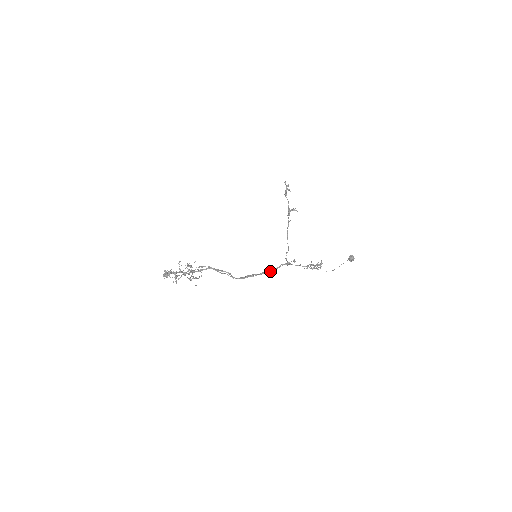
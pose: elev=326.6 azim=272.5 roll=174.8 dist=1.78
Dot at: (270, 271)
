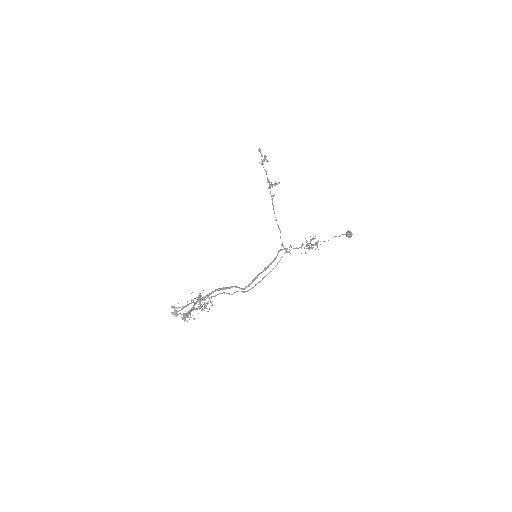
Dot at: occluded
